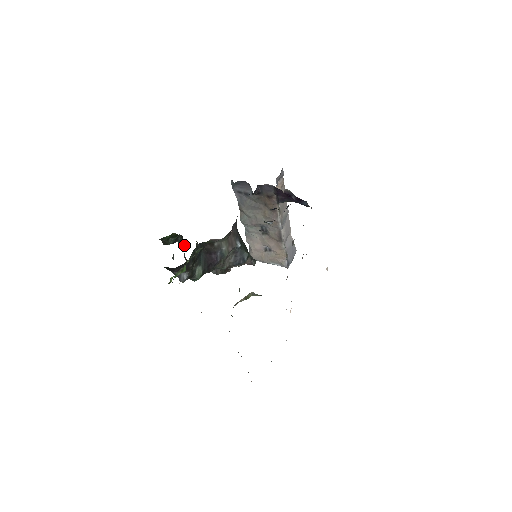
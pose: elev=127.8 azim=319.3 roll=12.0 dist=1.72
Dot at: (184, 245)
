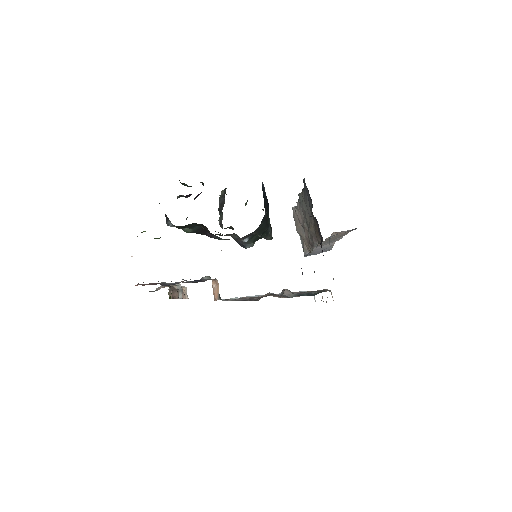
Dot at: occluded
